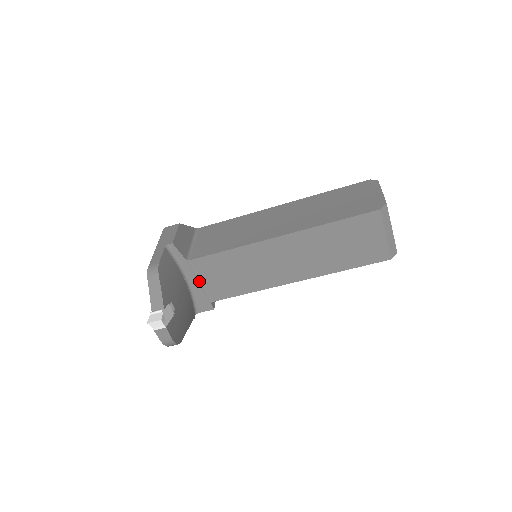
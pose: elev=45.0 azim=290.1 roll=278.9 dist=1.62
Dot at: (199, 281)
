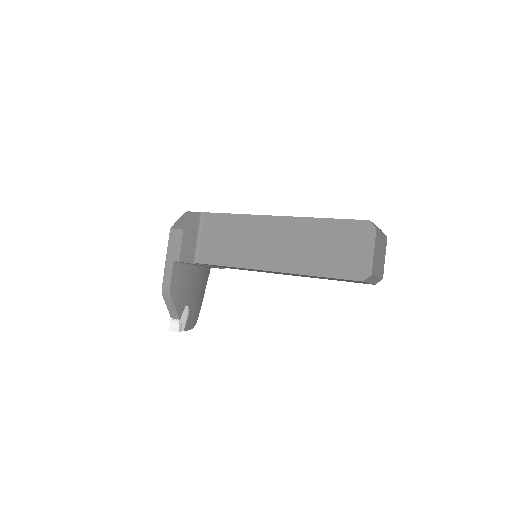
Dot at: (208, 266)
